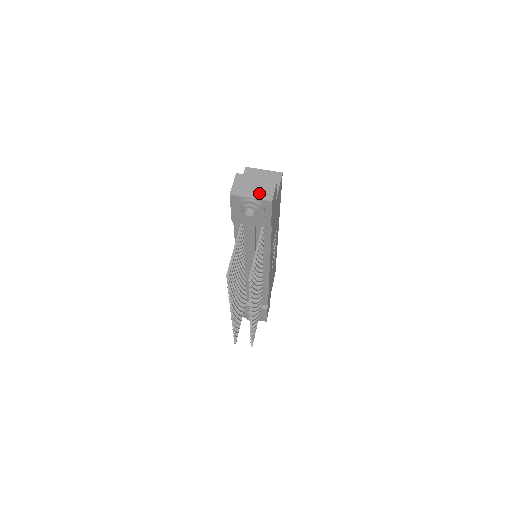
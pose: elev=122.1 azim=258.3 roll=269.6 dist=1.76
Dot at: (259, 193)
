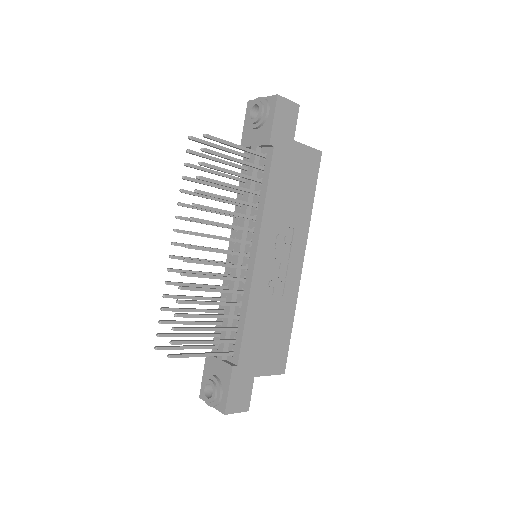
Dot at: occluded
